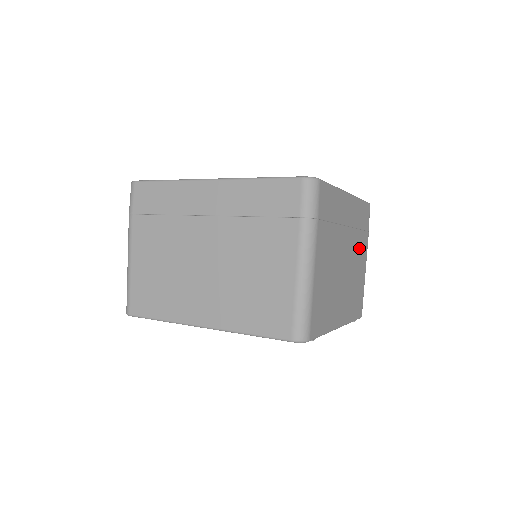
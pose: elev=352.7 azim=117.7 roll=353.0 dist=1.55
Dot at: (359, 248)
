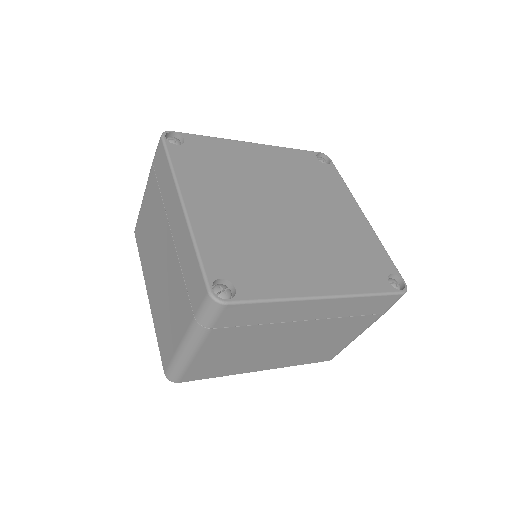
Dot at: occluded
